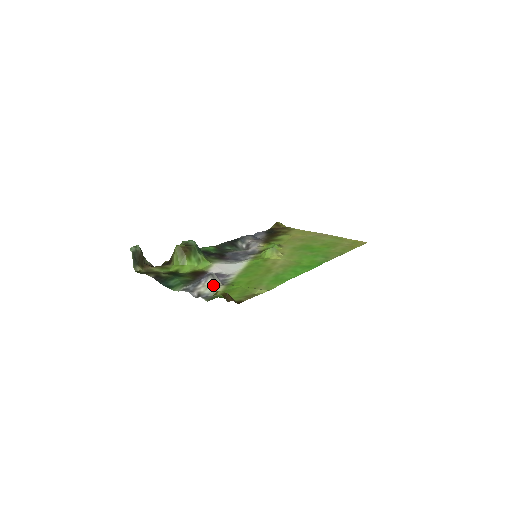
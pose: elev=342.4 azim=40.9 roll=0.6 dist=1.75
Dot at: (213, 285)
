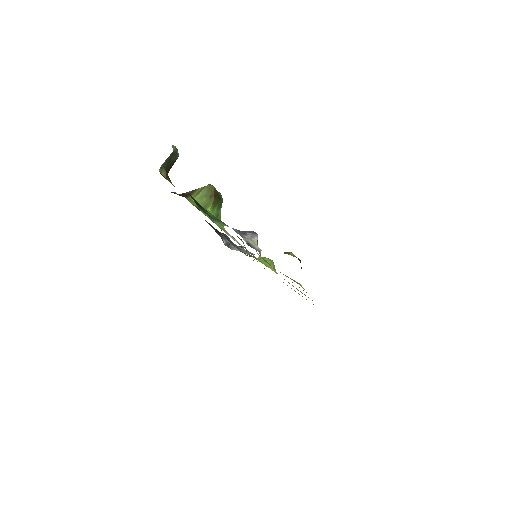
Dot at: occluded
